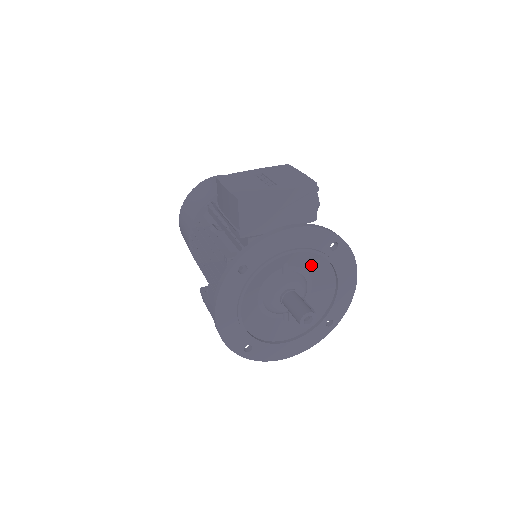
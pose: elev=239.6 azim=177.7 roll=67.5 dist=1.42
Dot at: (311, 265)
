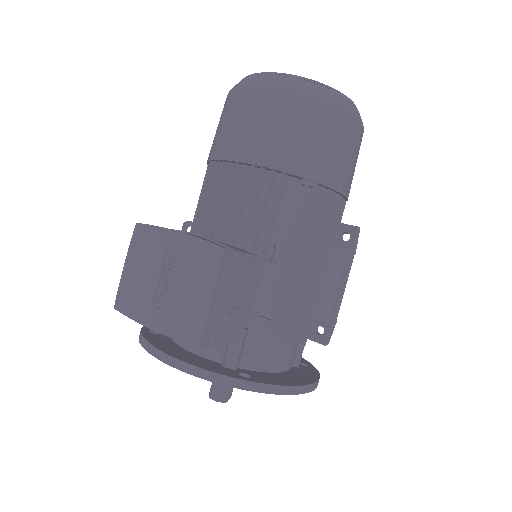
Dot at: occluded
